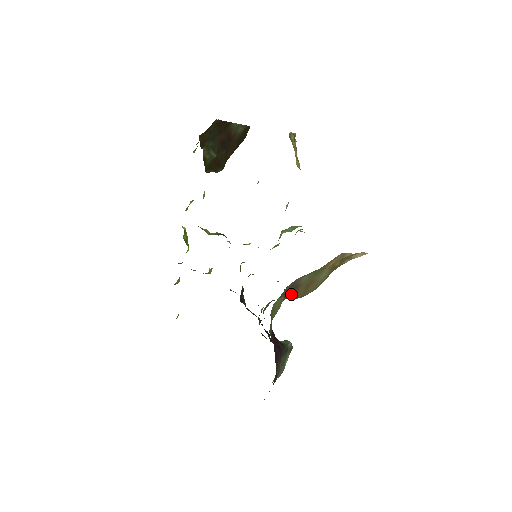
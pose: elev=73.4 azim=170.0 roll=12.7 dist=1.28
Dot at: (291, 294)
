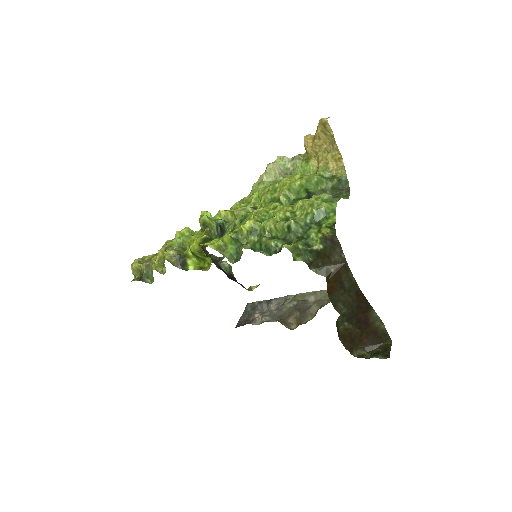
Dot at: occluded
